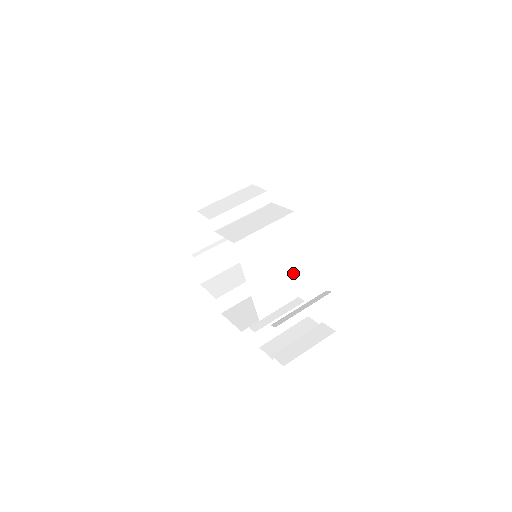
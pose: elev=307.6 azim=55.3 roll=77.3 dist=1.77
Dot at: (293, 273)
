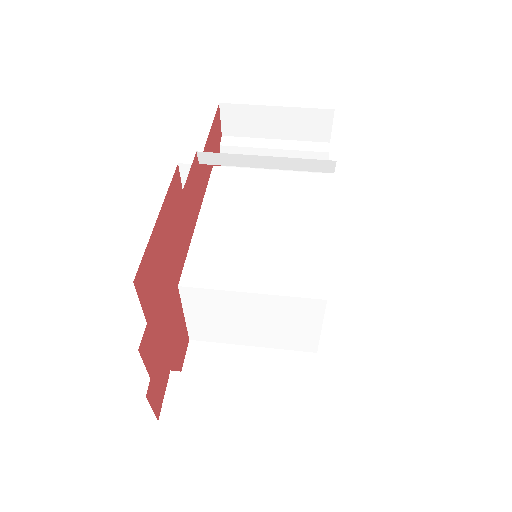
Dot at: (291, 249)
